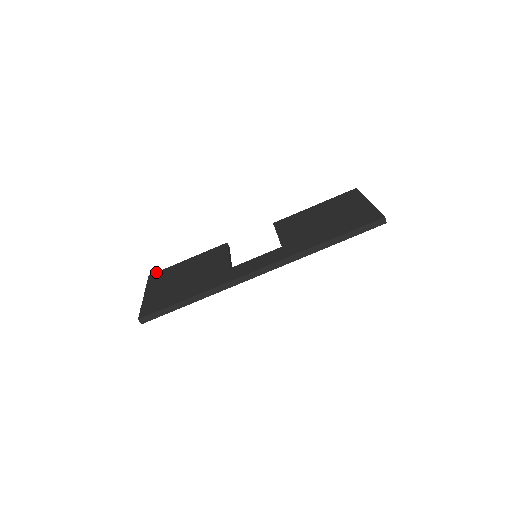
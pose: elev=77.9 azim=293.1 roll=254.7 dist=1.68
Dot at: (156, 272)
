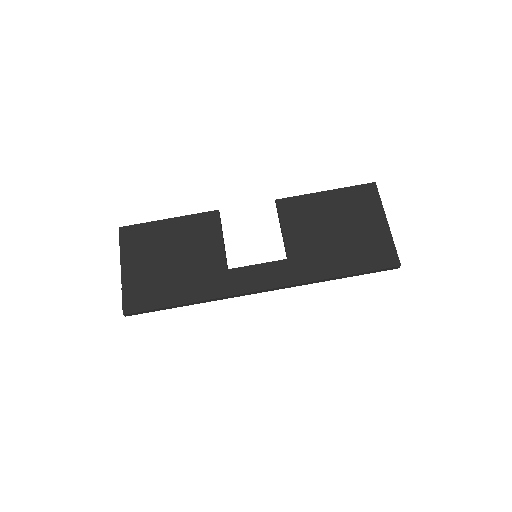
Dot at: occluded
